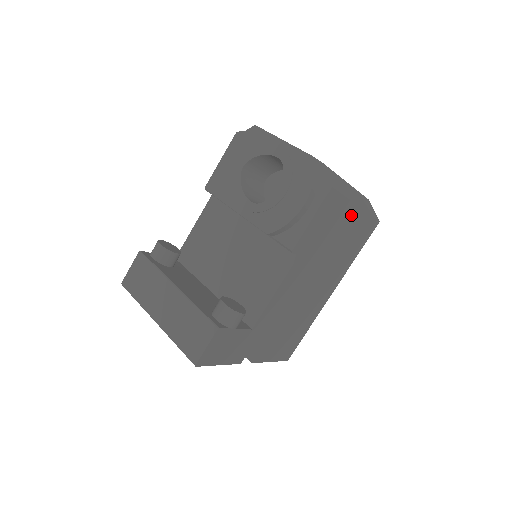
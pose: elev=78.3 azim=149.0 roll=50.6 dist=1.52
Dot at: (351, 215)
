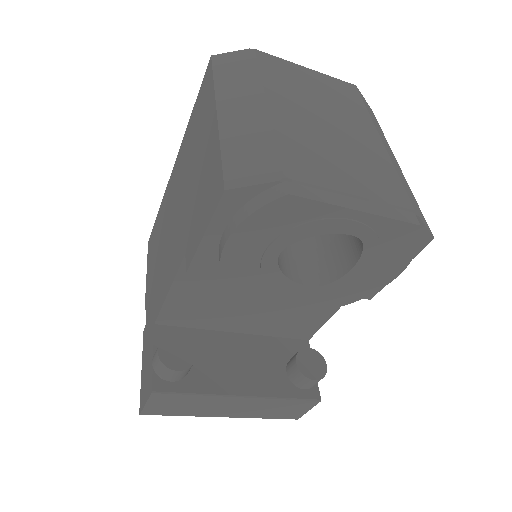
Dot at: occluded
